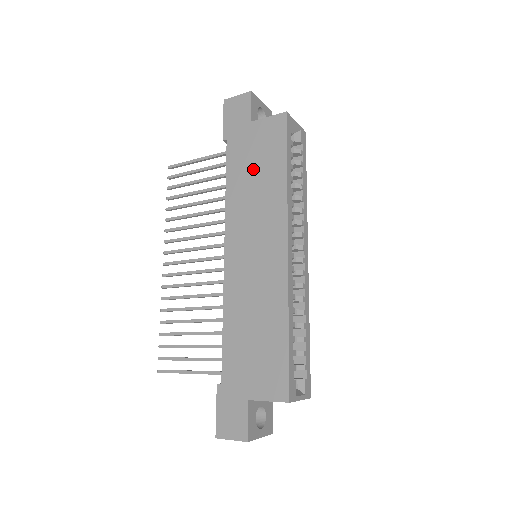
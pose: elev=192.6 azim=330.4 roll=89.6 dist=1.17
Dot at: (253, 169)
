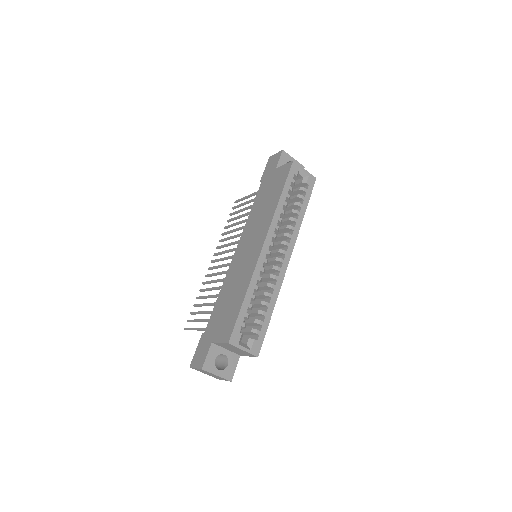
Dot at: (266, 197)
